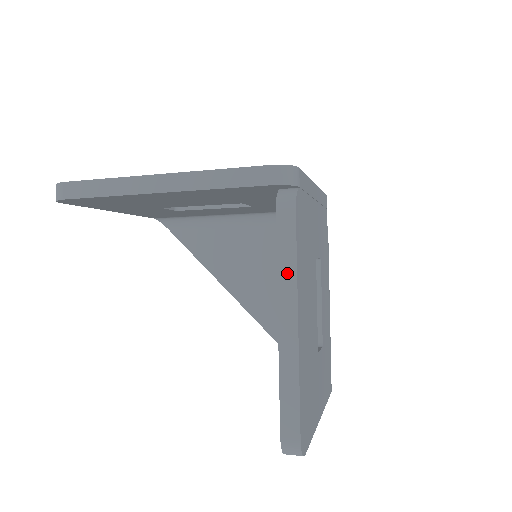
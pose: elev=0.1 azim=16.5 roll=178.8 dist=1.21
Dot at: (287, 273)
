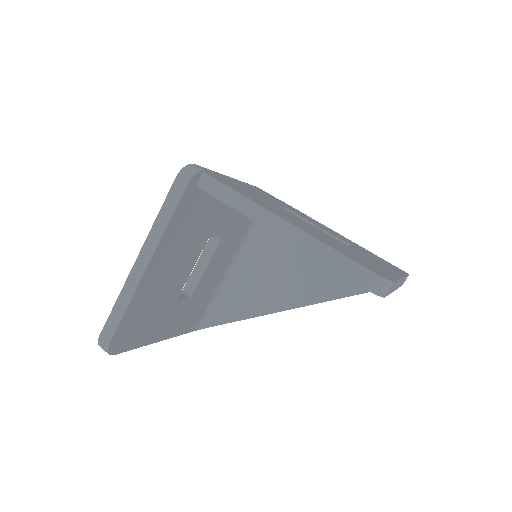
Dot at: (247, 207)
